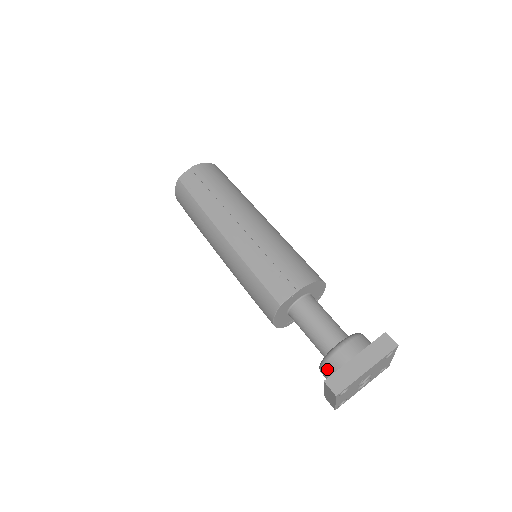
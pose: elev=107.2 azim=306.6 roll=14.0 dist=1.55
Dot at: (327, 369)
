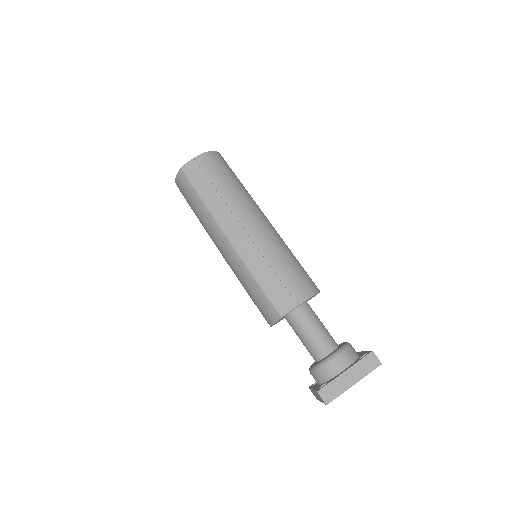
Dot at: (318, 375)
